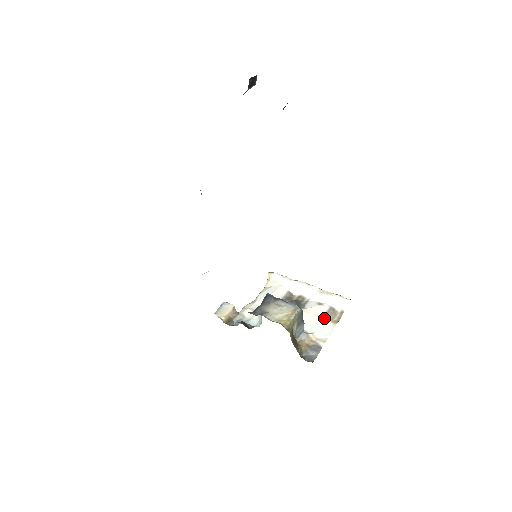
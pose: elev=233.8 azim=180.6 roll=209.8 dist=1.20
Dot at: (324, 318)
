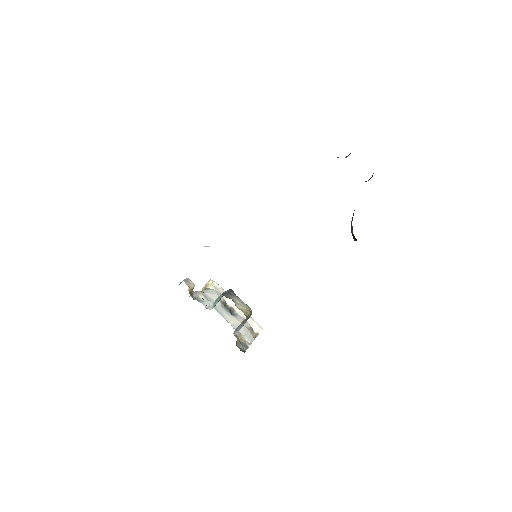
Dot at: occluded
